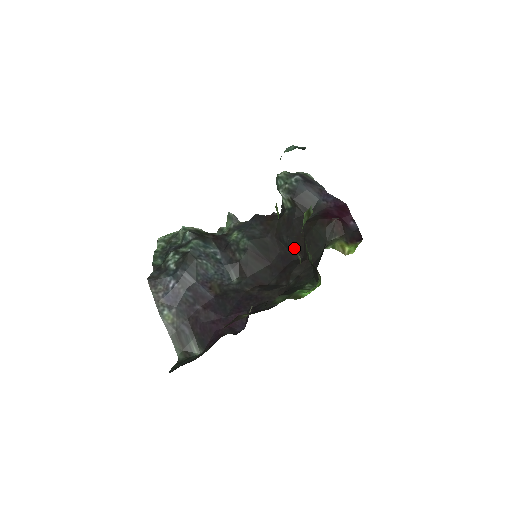
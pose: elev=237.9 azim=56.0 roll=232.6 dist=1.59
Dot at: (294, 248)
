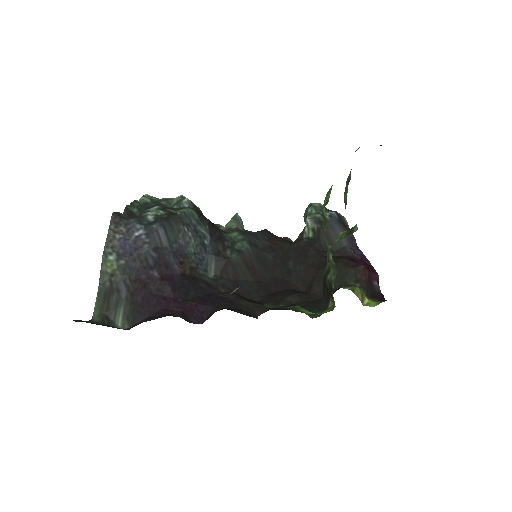
Dot at: (297, 278)
